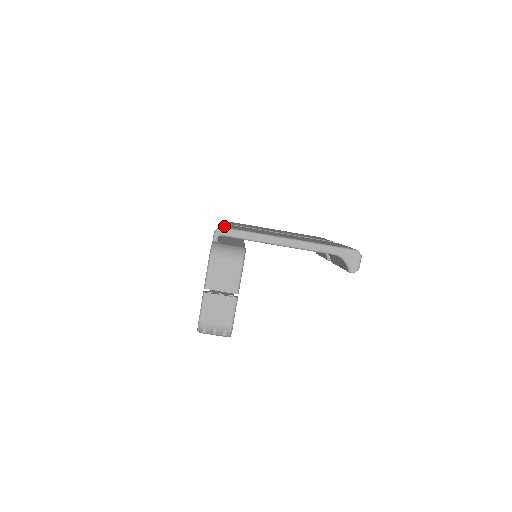
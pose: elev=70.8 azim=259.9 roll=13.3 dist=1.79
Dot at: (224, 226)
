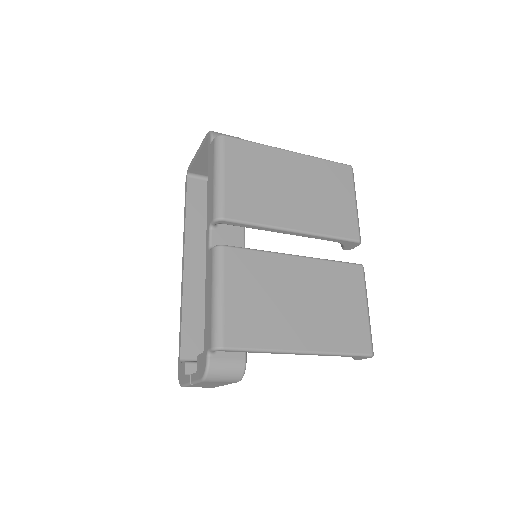
Dot at: (225, 332)
